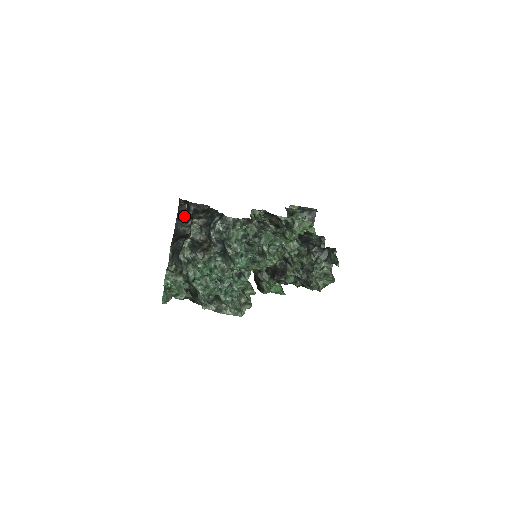
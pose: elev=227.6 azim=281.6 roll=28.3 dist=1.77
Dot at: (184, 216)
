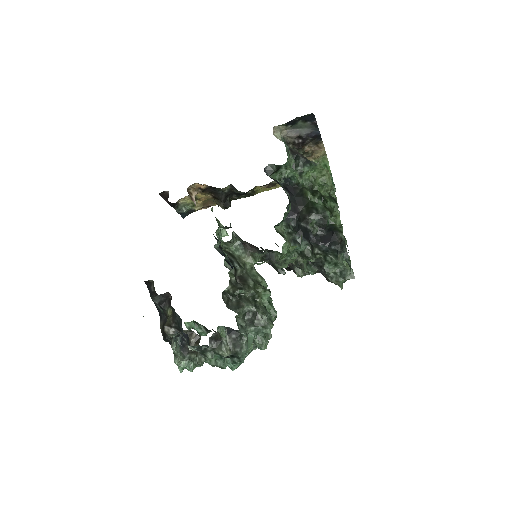
Dot at: (155, 294)
